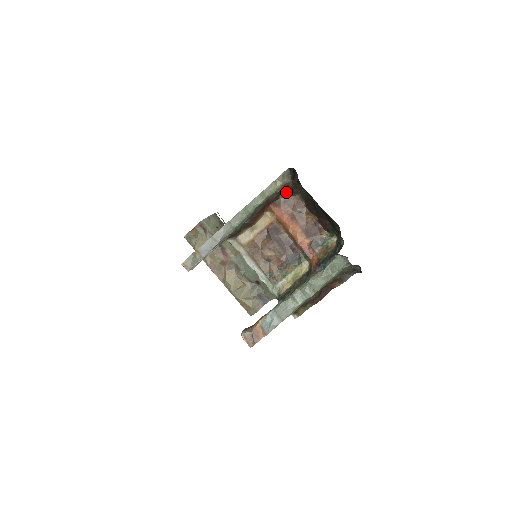
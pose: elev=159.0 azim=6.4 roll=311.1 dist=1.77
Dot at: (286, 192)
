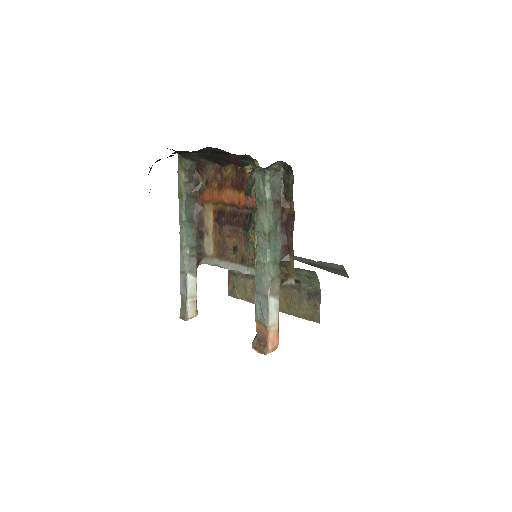
Dot at: (200, 173)
